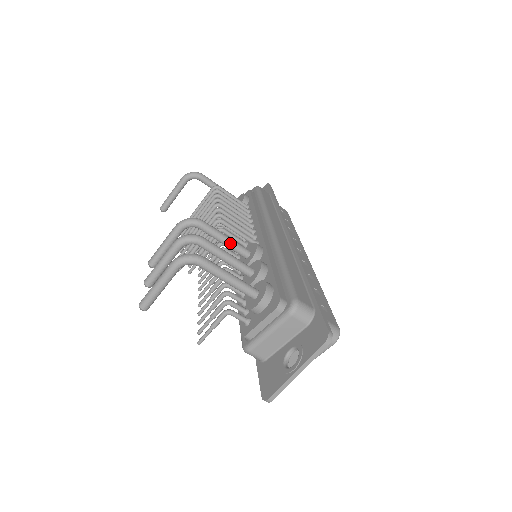
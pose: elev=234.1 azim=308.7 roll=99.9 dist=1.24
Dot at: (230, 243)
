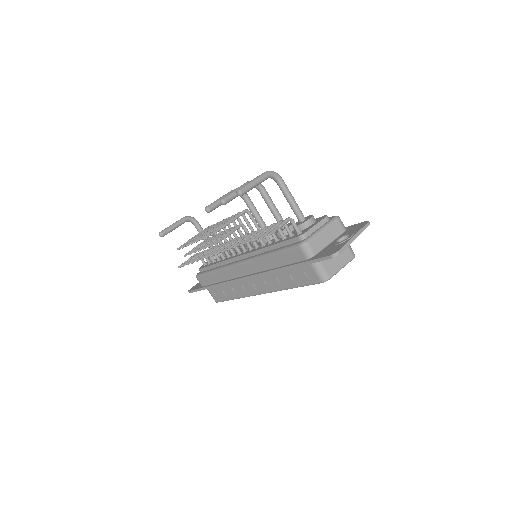
Dot at: (261, 217)
